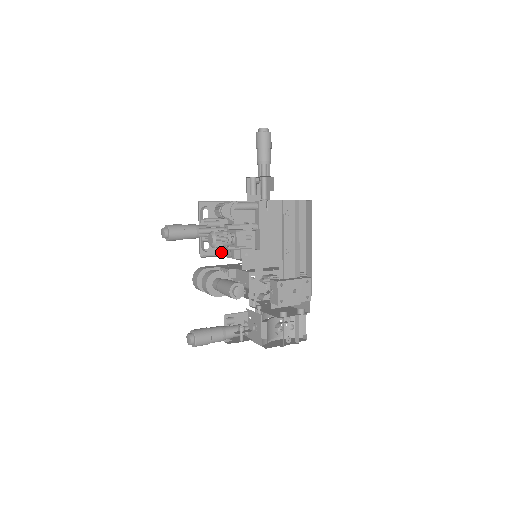
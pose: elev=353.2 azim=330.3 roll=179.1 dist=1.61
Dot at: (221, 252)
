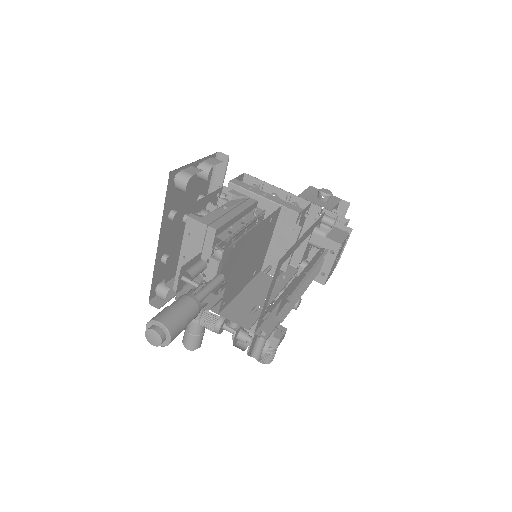
Dot at: occluded
